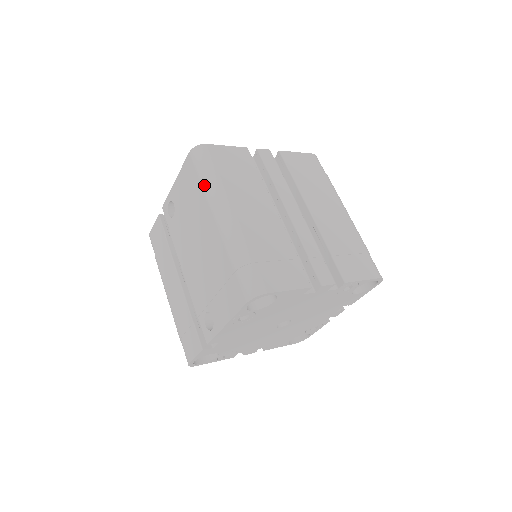
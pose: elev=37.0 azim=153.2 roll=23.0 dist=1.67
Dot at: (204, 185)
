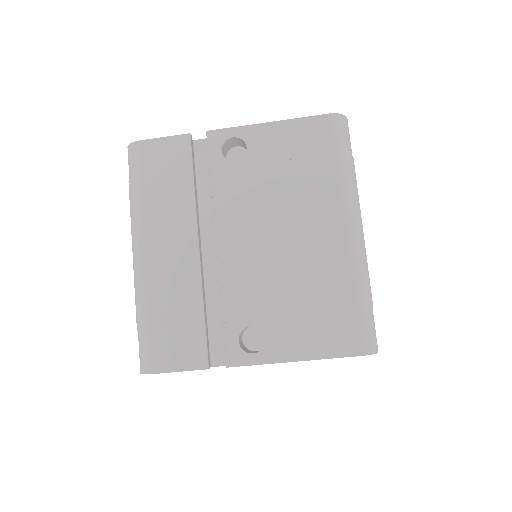
Dot at: (344, 174)
